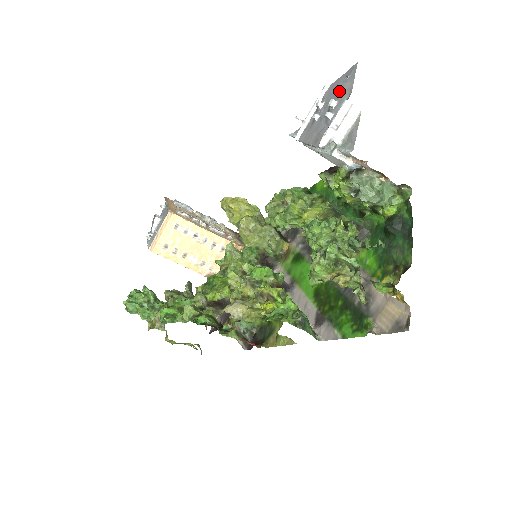
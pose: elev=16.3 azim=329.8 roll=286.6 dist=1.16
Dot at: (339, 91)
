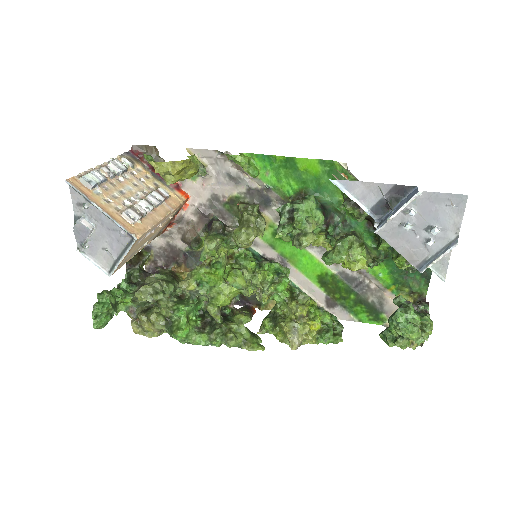
Dot at: (441, 216)
